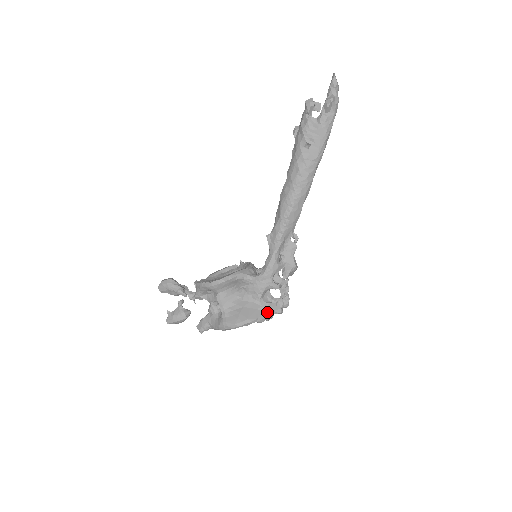
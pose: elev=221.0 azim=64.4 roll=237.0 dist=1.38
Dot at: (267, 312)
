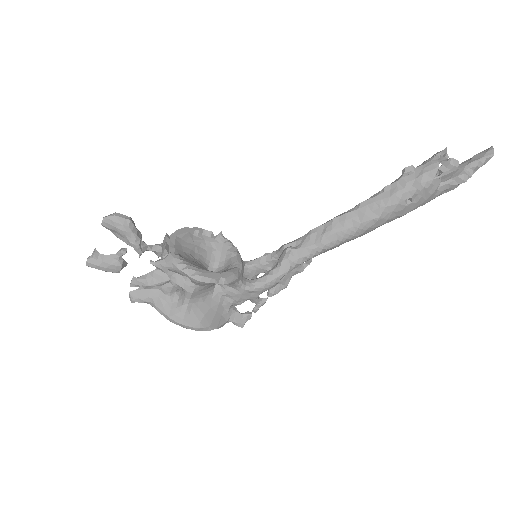
Dot at: (229, 320)
